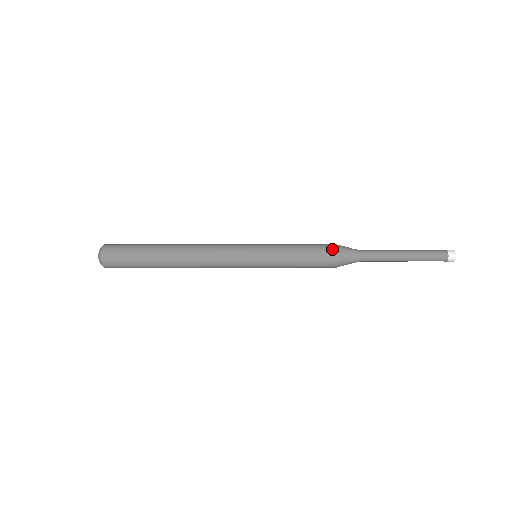
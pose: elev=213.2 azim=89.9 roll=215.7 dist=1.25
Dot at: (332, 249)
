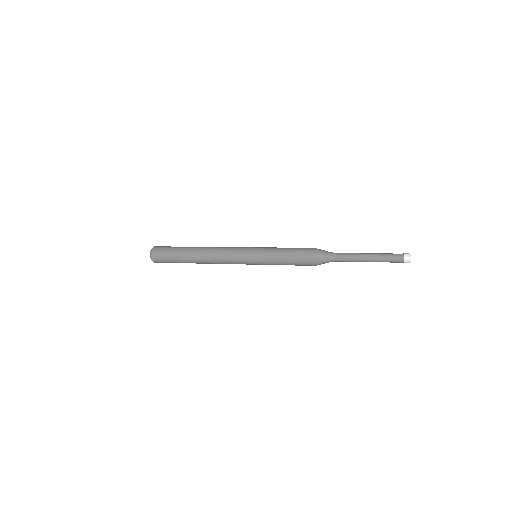
Dot at: (310, 265)
